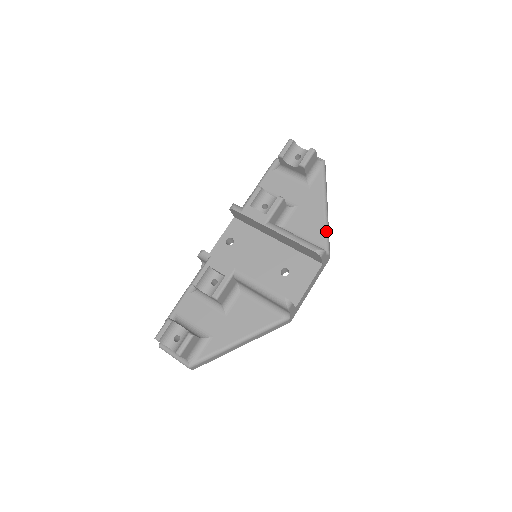
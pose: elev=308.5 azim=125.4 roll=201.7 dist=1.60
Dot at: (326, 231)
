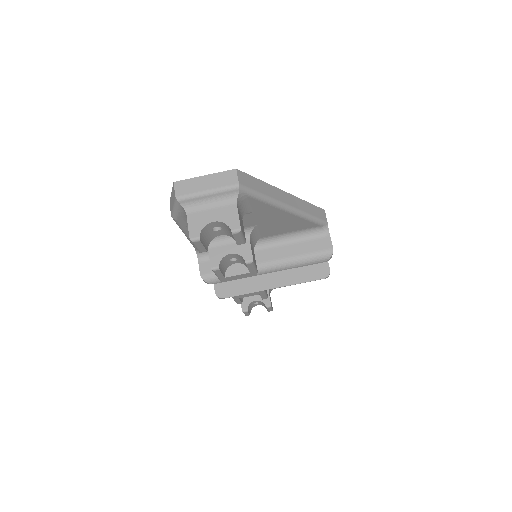
Dot at: (310, 220)
